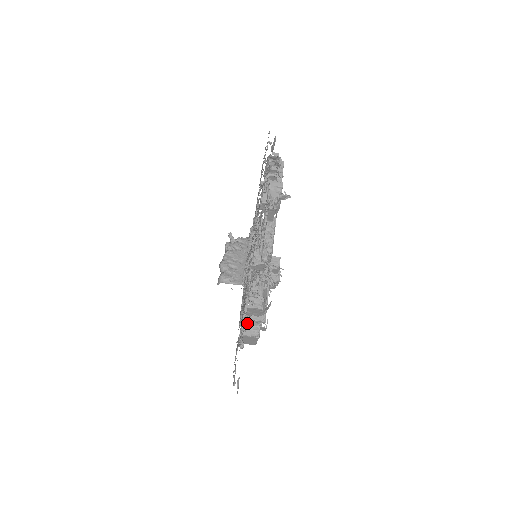
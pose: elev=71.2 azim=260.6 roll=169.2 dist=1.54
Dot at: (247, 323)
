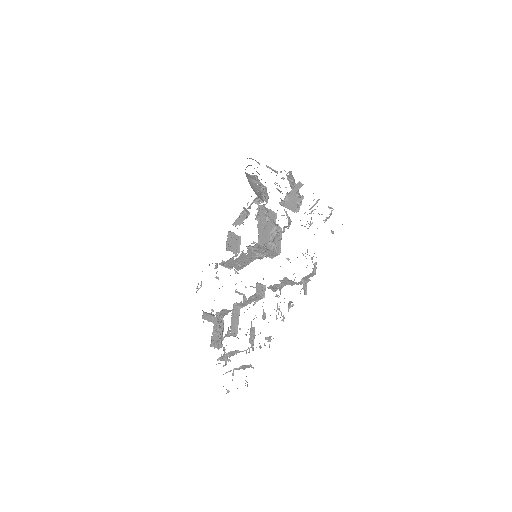
Dot at: occluded
